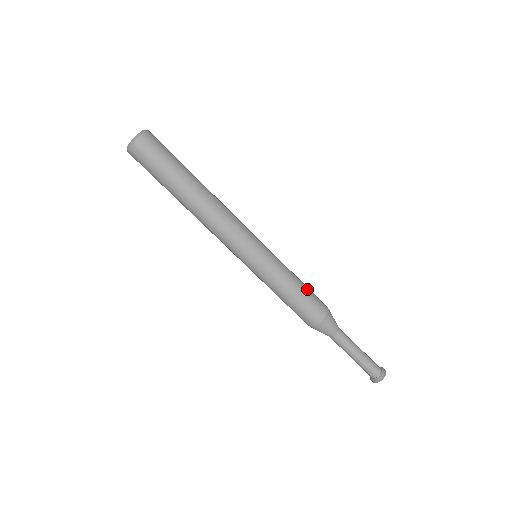
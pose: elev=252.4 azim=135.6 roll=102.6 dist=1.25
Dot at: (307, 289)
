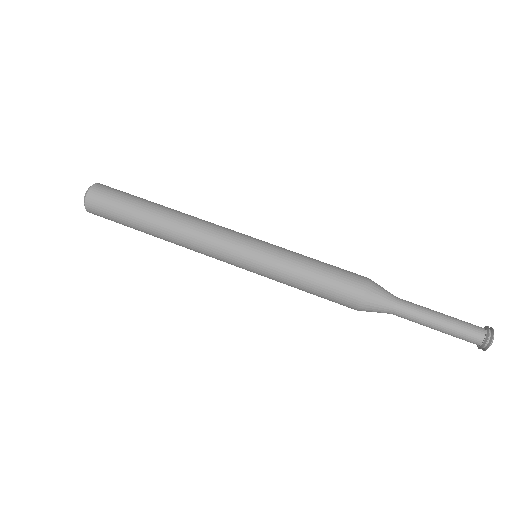
Dot at: occluded
